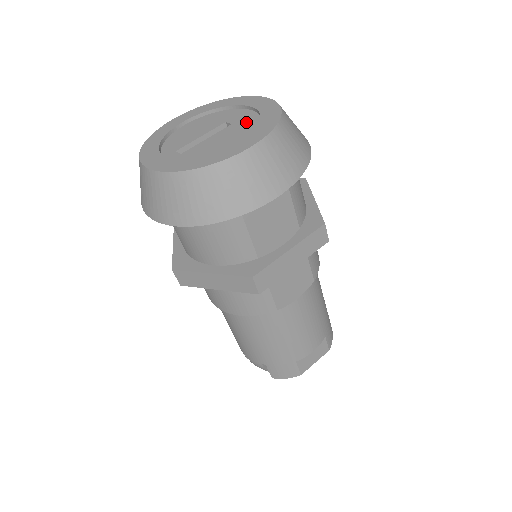
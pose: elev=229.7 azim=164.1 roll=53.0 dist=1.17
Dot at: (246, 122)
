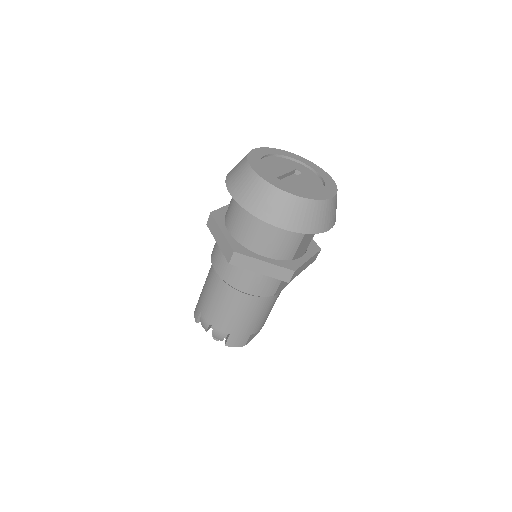
Dot at: (311, 176)
